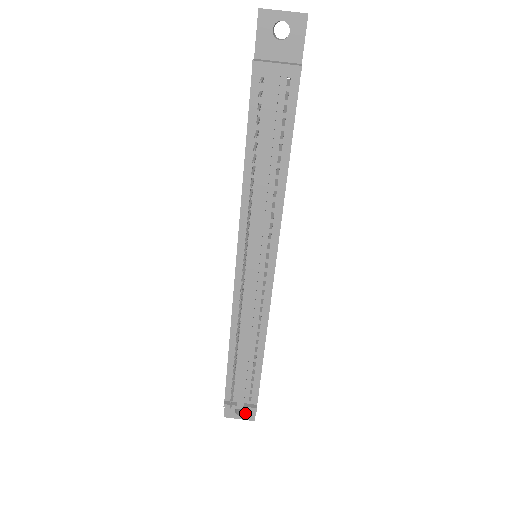
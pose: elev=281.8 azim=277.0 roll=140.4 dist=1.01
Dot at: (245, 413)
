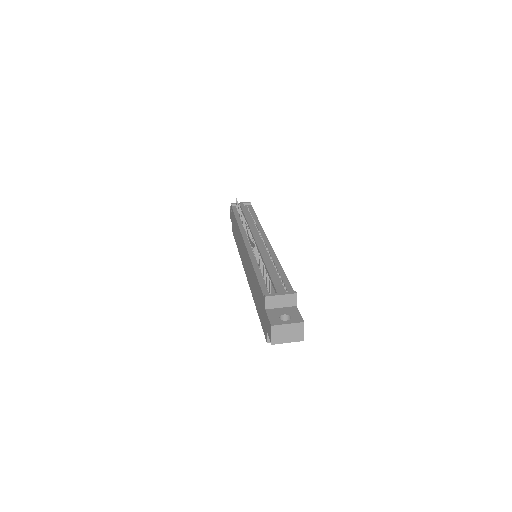
Dot at: (291, 318)
